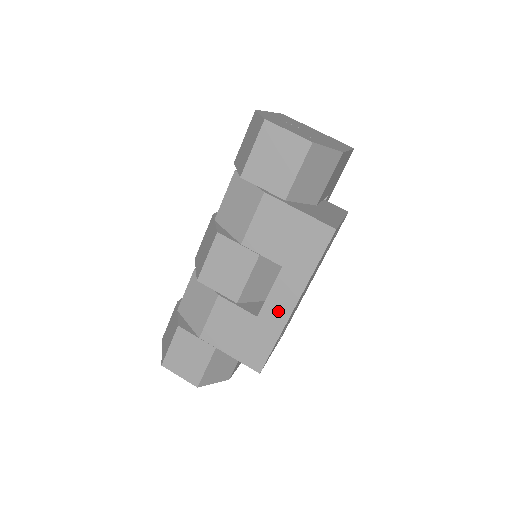
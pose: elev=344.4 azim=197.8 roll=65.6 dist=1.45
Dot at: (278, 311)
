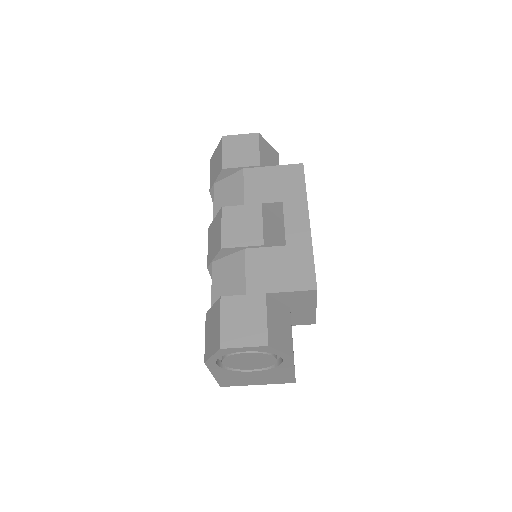
Dot at: (299, 231)
